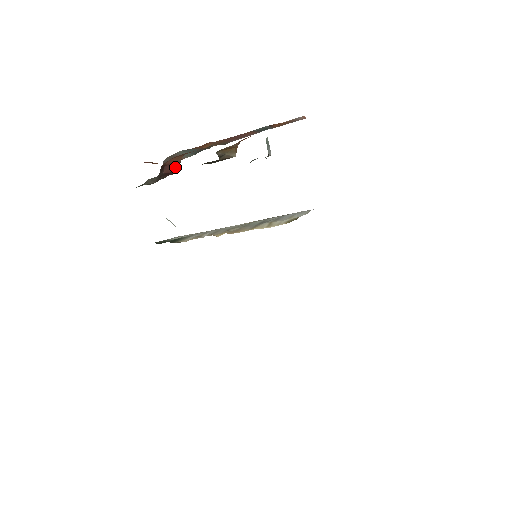
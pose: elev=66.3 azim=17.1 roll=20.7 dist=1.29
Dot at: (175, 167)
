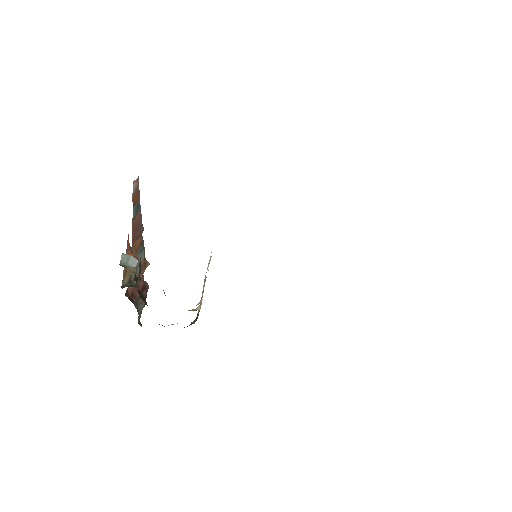
Dot at: (139, 283)
